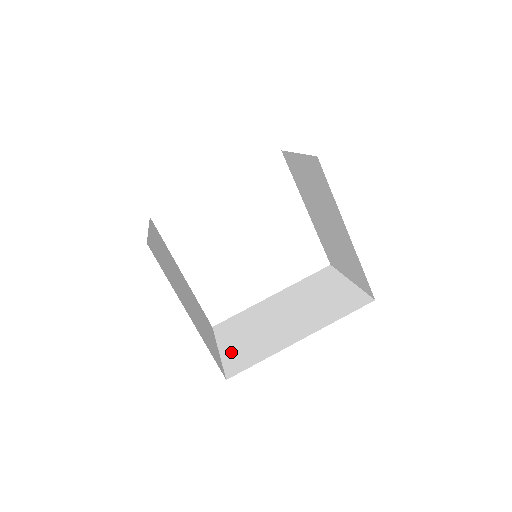
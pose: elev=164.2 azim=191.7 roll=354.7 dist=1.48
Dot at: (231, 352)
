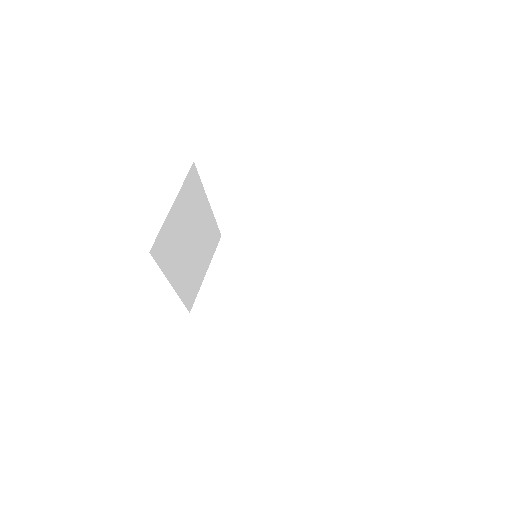
Dot at: (210, 286)
